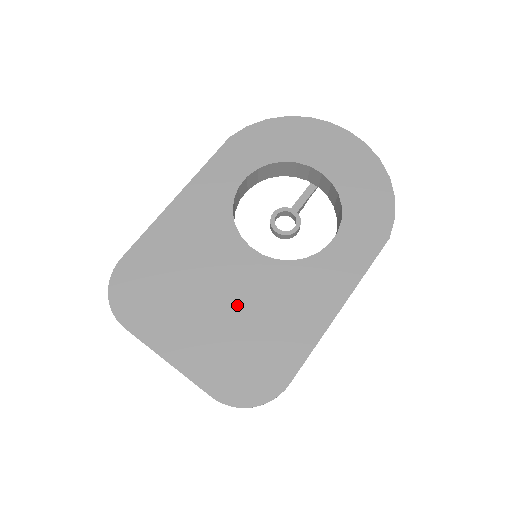
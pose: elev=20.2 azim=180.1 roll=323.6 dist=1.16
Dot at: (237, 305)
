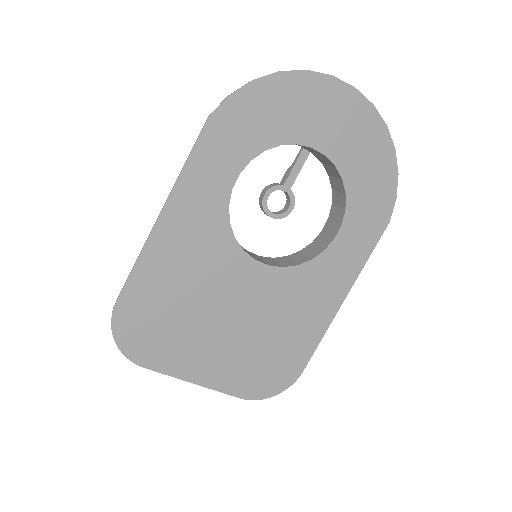
Dot at: (250, 320)
